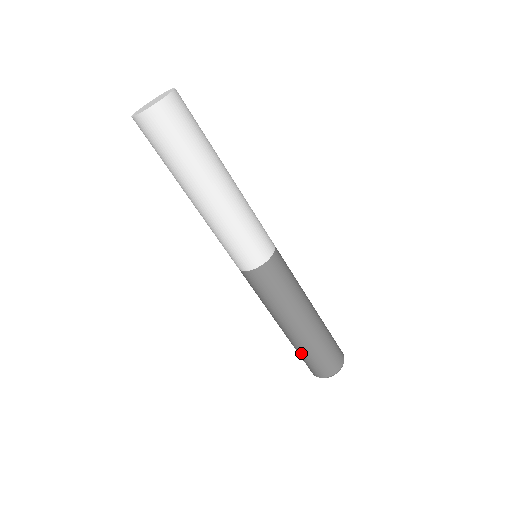
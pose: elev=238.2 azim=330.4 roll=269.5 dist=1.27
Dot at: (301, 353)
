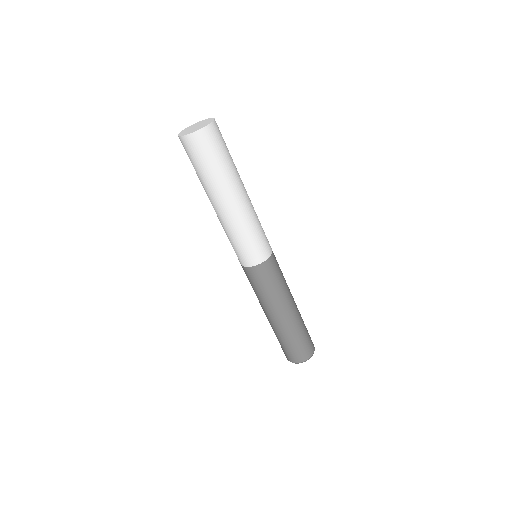
Dot at: (288, 340)
